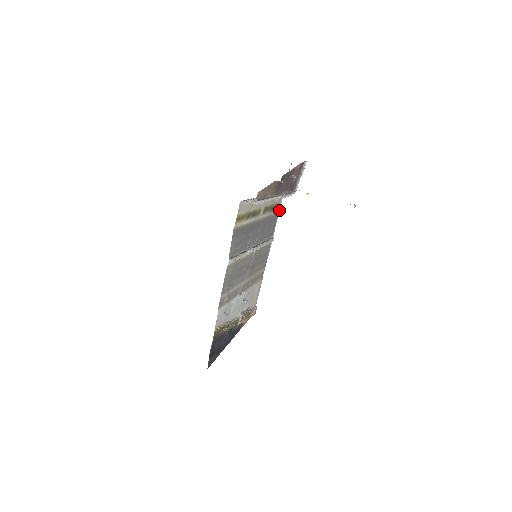
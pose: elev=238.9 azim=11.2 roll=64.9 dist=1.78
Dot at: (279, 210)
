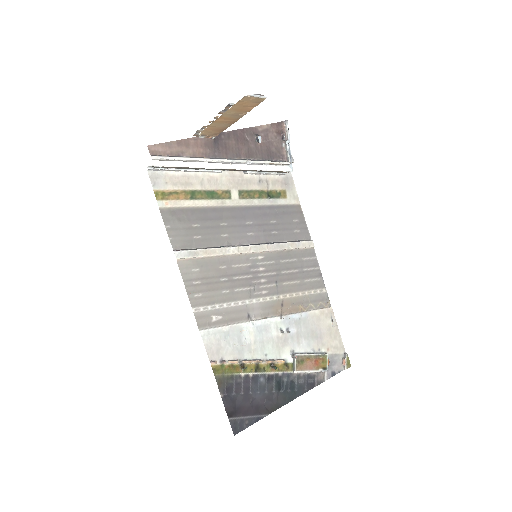
Dot at: (299, 201)
